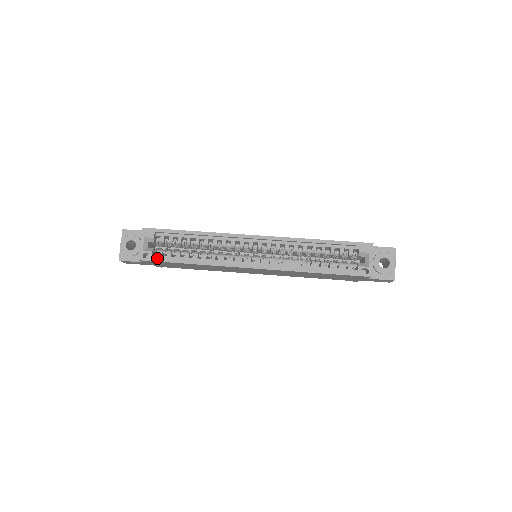
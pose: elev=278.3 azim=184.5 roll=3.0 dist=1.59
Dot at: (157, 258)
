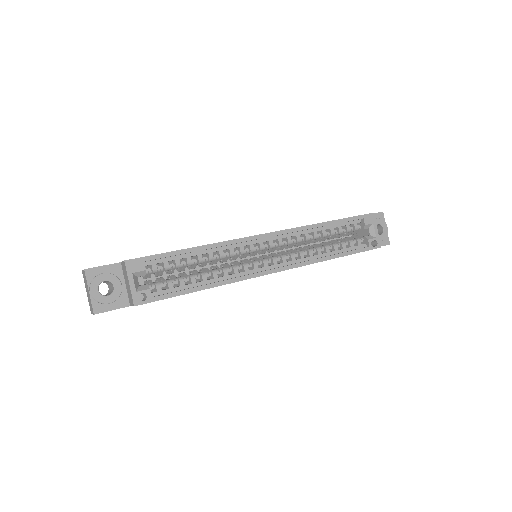
Dot at: (159, 296)
